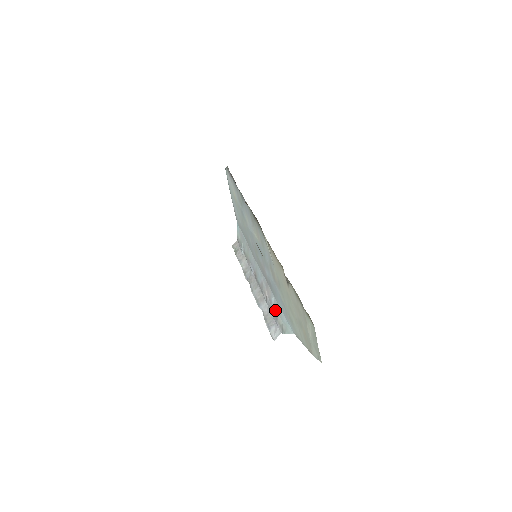
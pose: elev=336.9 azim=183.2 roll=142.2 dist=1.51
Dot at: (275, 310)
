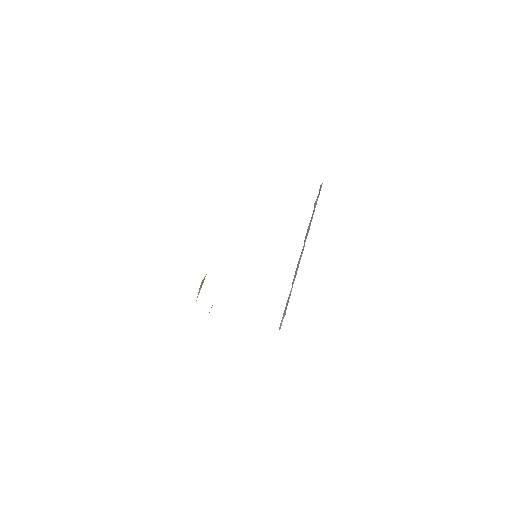
Dot at: occluded
